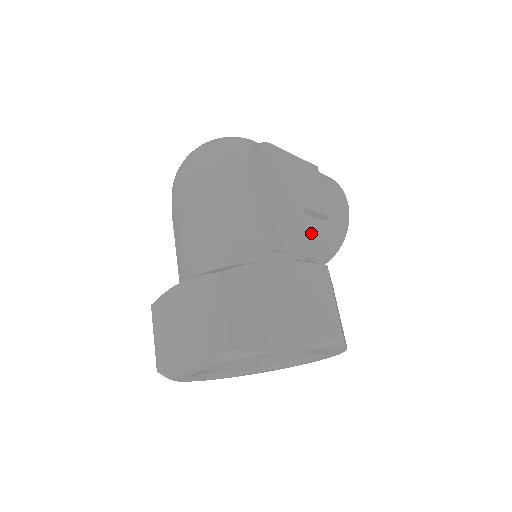
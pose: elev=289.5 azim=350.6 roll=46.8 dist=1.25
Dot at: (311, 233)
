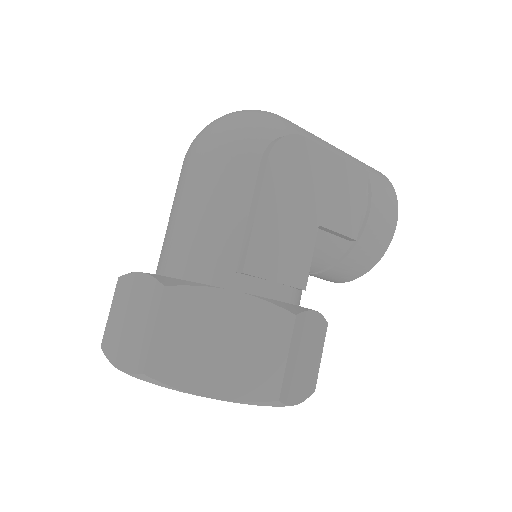
Dot at: (328, 251)
